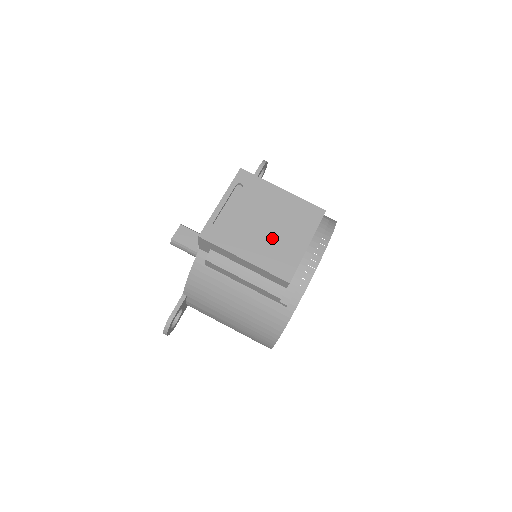
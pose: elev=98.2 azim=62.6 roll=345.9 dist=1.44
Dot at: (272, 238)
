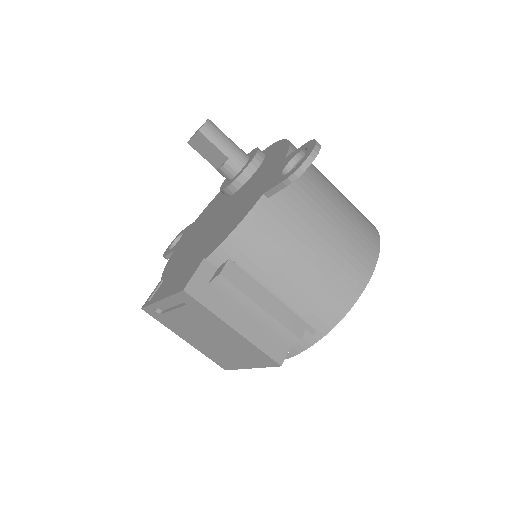
Dot at: (214, 347)
